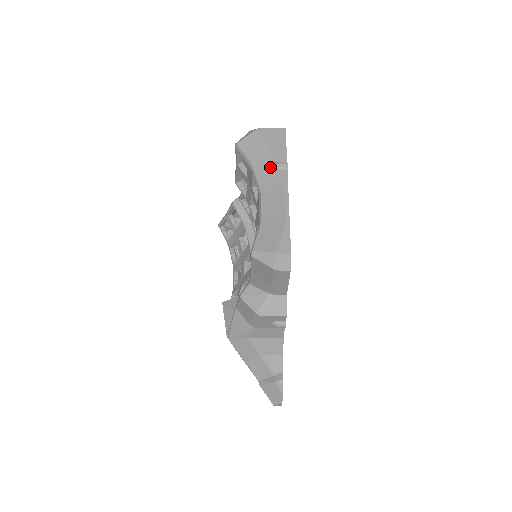
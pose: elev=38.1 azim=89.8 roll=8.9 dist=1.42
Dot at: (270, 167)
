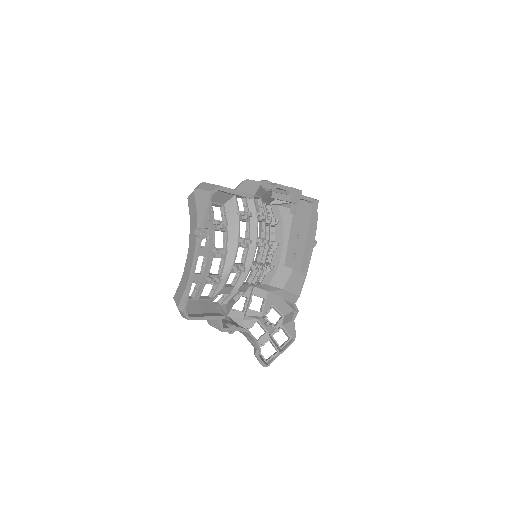
Dot at: occluded
